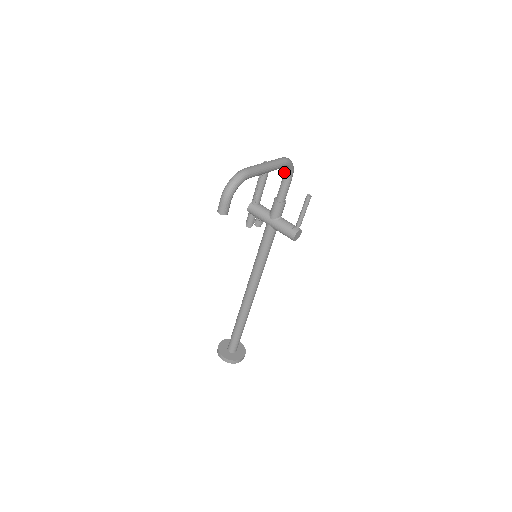
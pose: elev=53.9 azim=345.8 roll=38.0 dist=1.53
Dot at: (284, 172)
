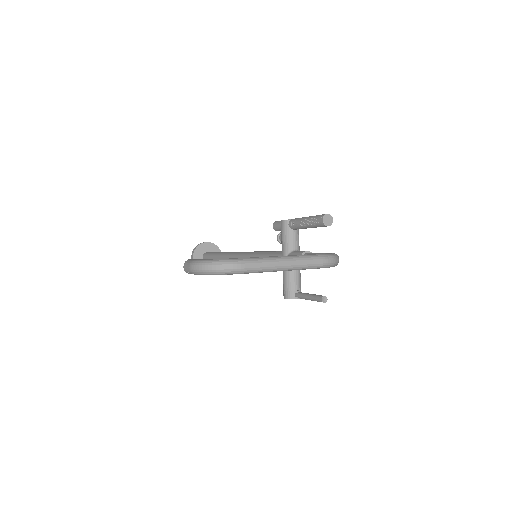
Dot at: occluded
